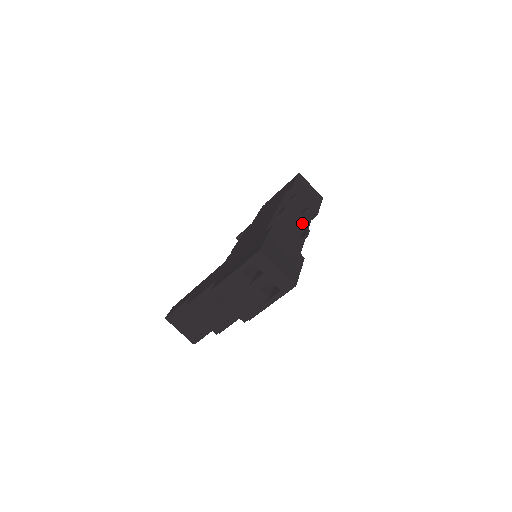
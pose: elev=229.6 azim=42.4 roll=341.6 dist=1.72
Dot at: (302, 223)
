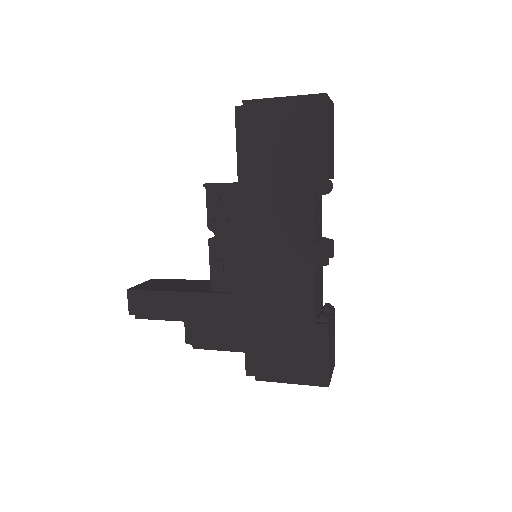
Dot at: (320, 213)
